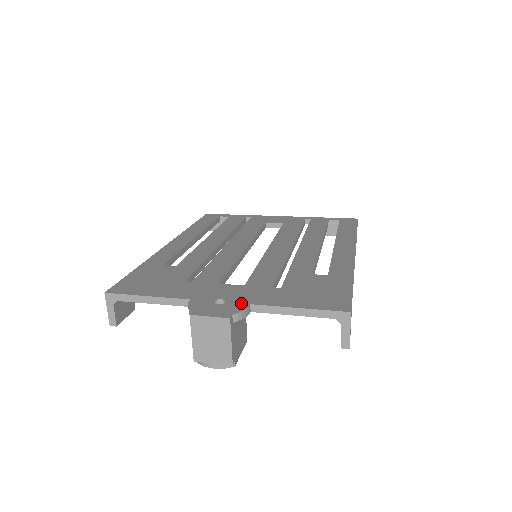
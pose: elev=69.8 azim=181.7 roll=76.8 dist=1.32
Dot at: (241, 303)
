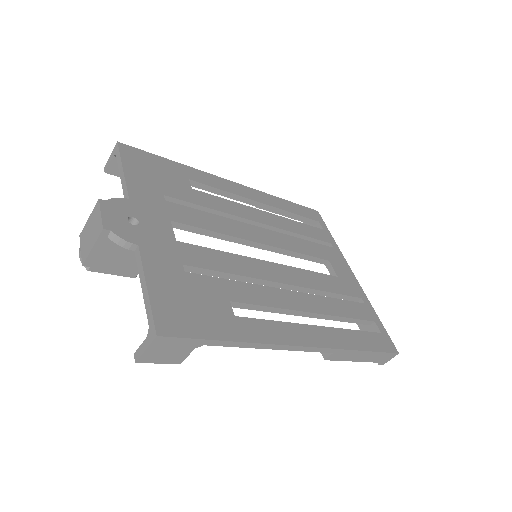
Dot at: (137, 237)
